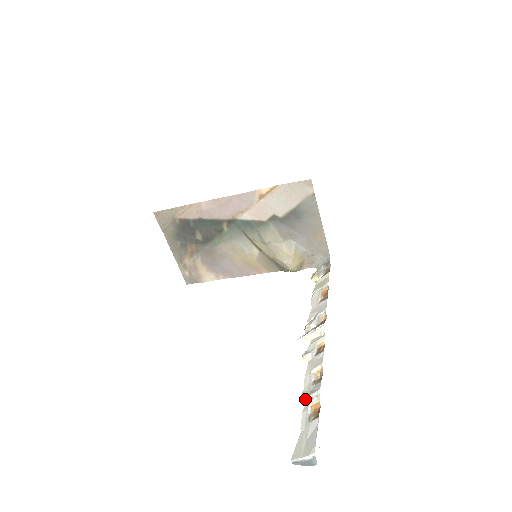
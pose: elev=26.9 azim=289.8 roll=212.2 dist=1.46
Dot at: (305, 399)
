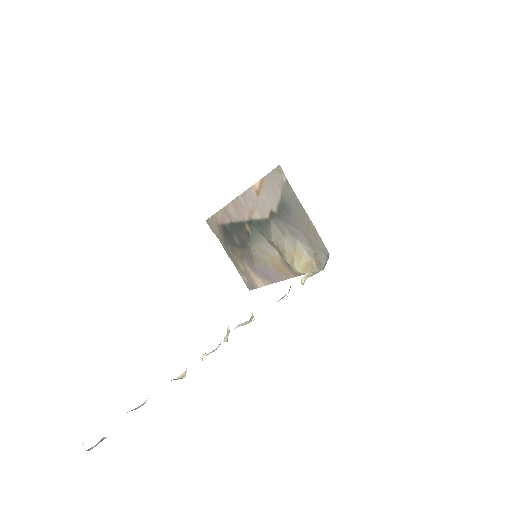
Dot at: occluded
